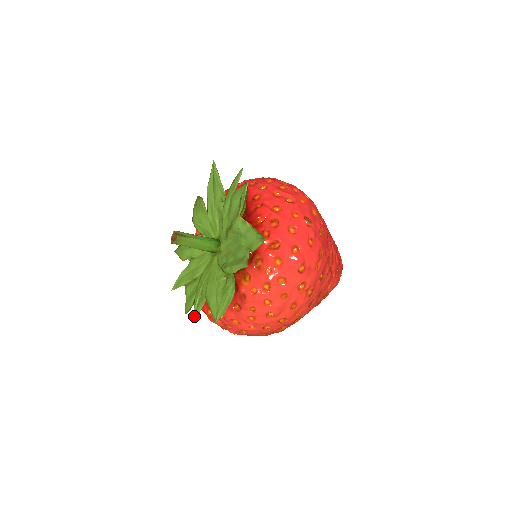
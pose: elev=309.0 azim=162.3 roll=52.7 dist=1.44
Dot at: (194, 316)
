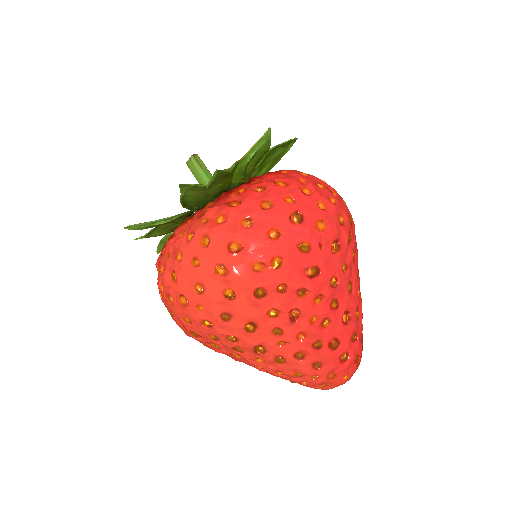
Dot at: (141, 236)
